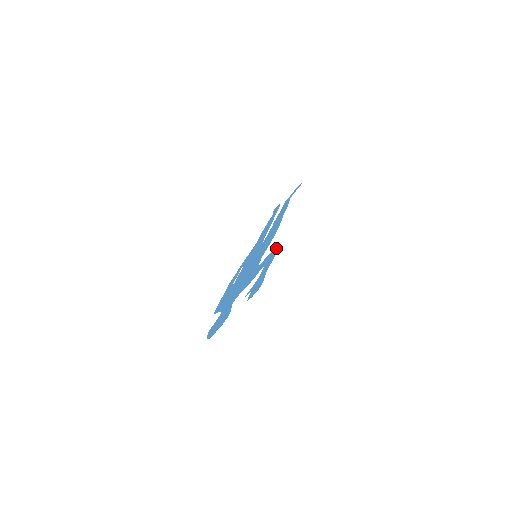
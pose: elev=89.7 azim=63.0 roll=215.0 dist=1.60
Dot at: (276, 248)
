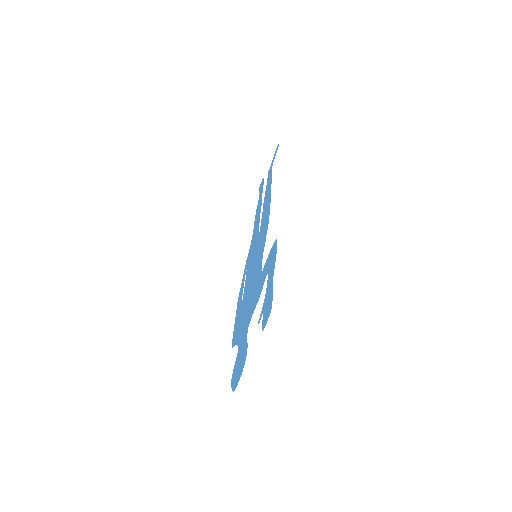
Dot at: (274, 243)
